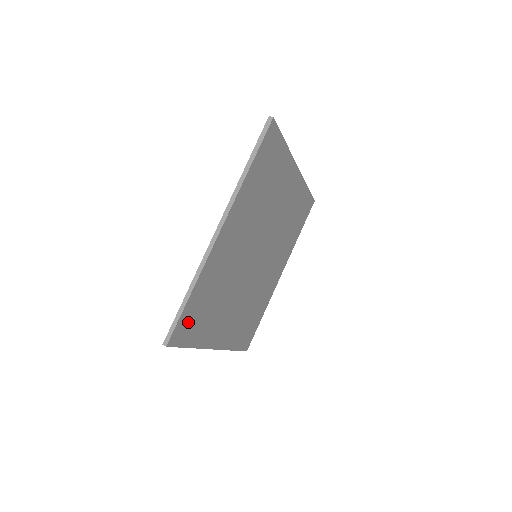
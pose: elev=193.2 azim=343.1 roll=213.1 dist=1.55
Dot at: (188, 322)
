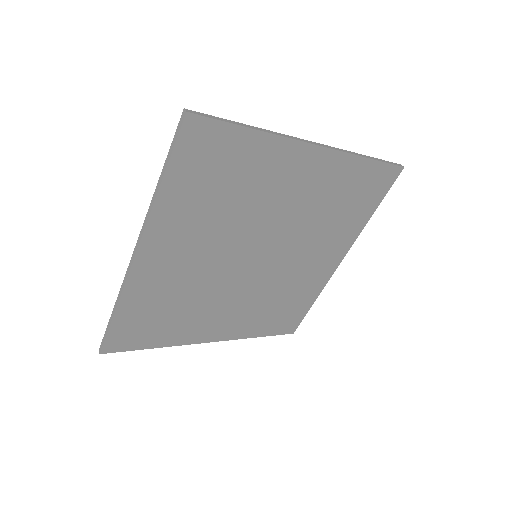
Dot at: (130, 332)
